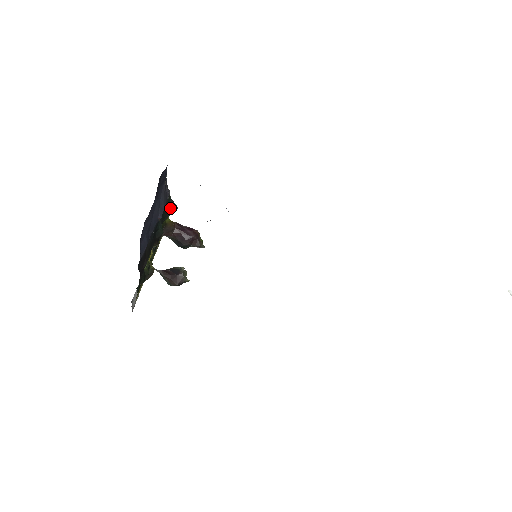
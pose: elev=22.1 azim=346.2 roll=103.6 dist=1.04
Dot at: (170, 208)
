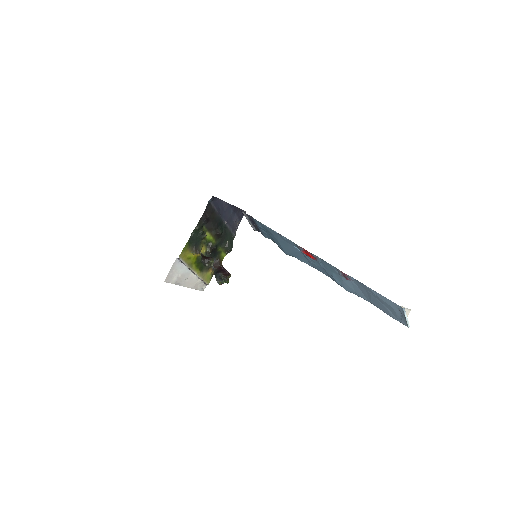
Dot at: (229, 243)
